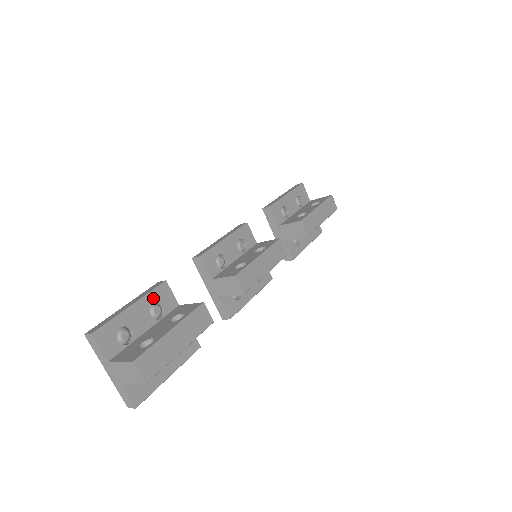
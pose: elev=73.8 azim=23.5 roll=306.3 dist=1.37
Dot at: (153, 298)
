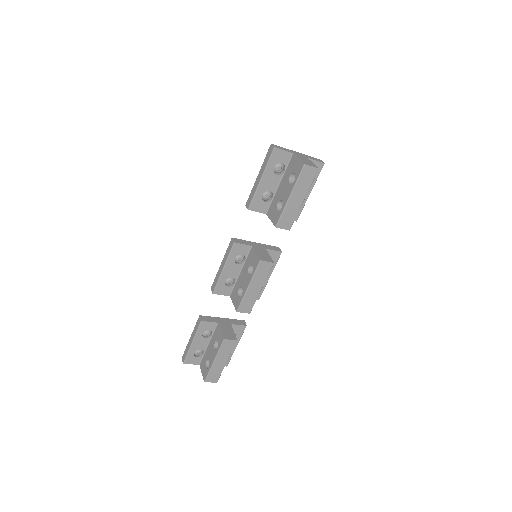
Dot at: (200, 332)
